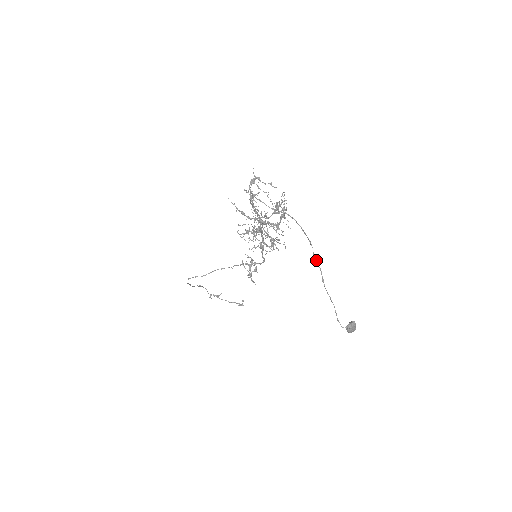
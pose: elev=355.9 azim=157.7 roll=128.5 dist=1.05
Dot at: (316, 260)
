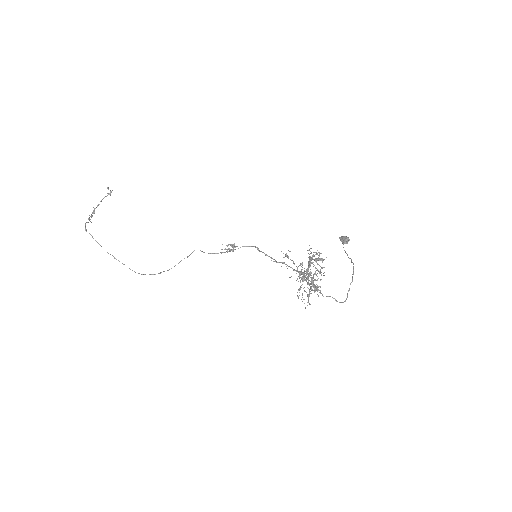
Dot at: (351, 261)
